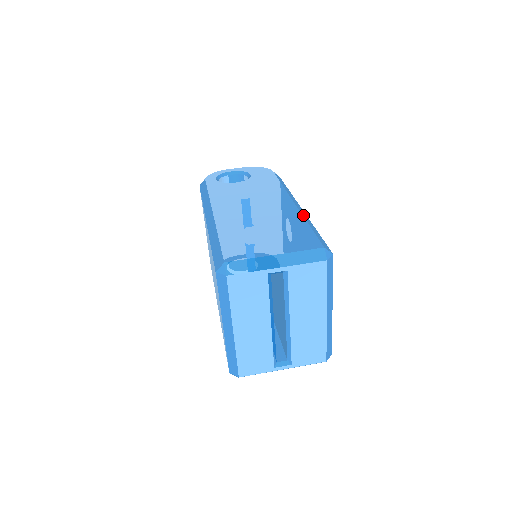
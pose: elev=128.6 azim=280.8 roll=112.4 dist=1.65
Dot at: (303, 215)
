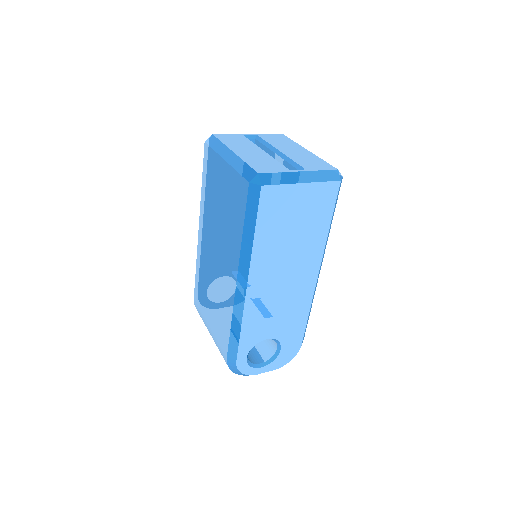
Dot at: occluded
